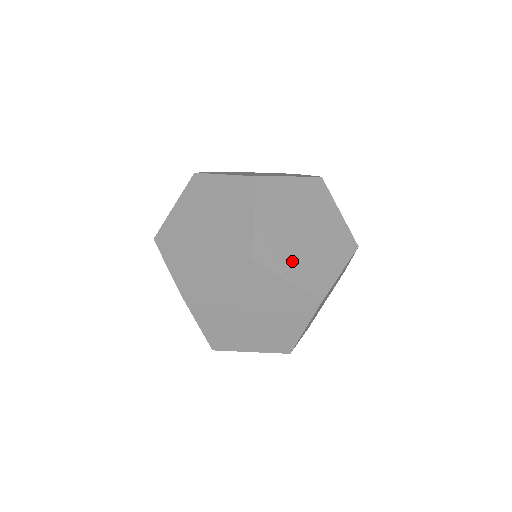
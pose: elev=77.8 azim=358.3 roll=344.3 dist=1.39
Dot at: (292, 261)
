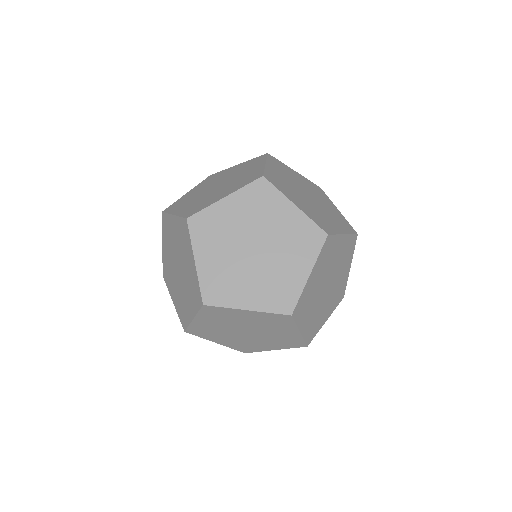
Dot at: (216, 254)
